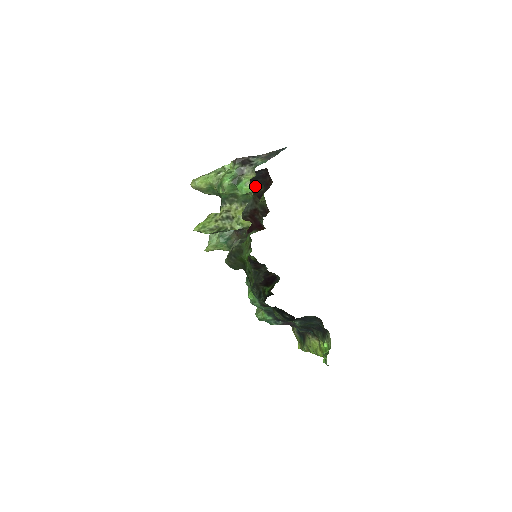
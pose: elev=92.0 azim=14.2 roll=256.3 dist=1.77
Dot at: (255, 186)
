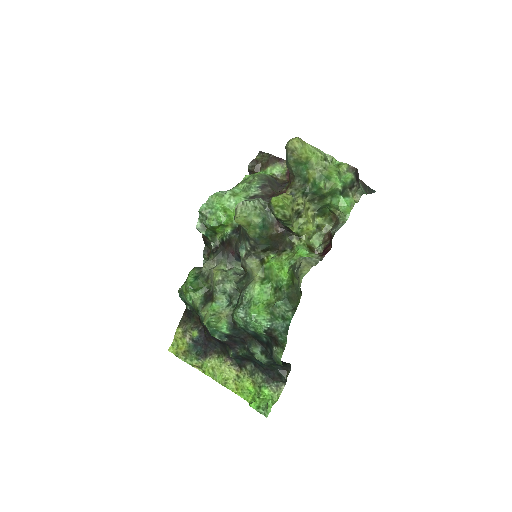
Dot at: occluded
